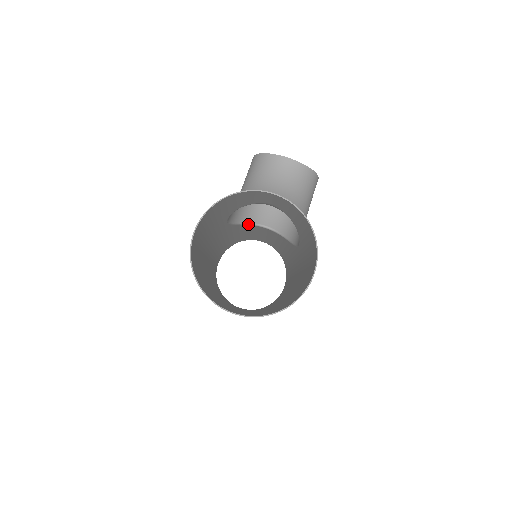
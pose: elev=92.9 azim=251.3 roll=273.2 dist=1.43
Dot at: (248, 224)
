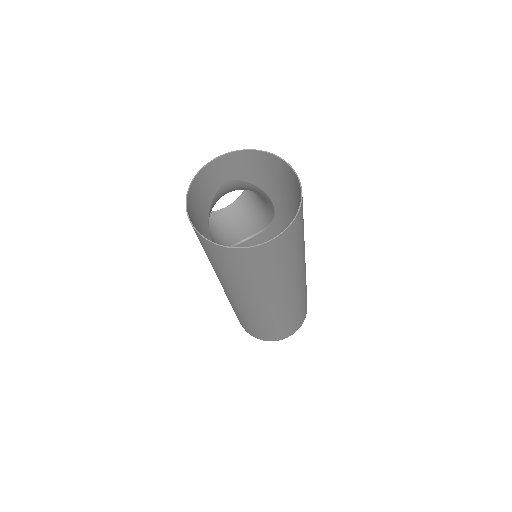
Dot at: occluded
